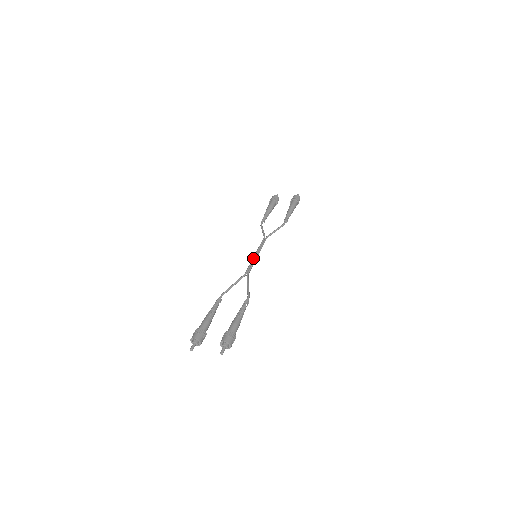
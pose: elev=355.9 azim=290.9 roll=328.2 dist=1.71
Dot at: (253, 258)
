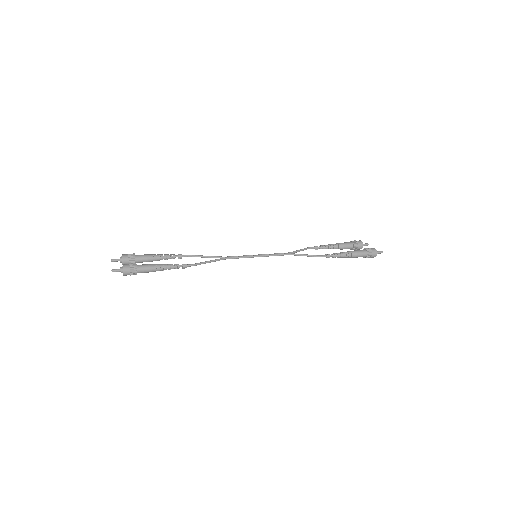
Dot at: (250, 255)
